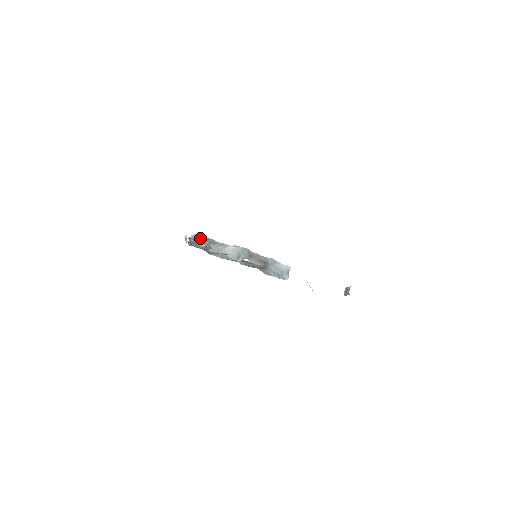
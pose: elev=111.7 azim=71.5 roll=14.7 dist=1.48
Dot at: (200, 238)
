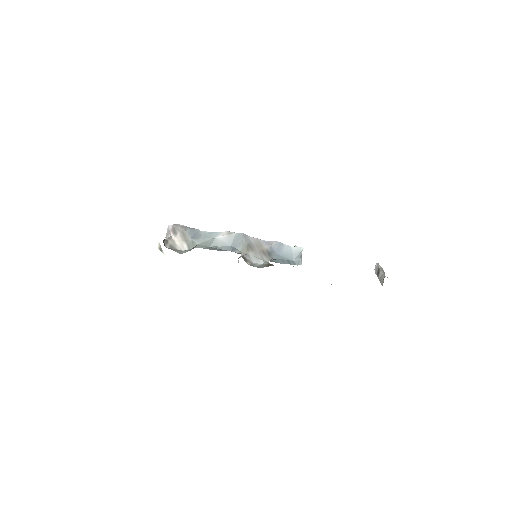
Dot at: (179, 233)
